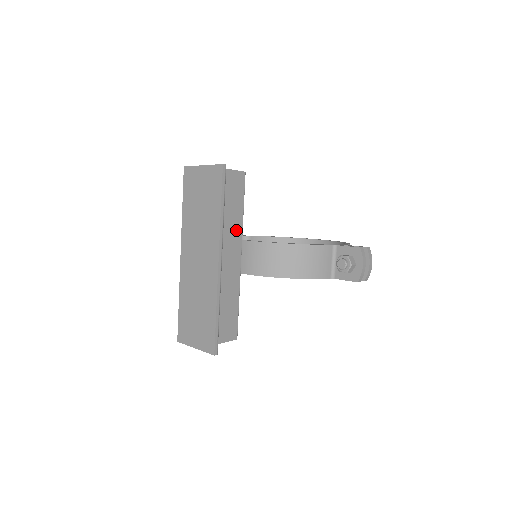
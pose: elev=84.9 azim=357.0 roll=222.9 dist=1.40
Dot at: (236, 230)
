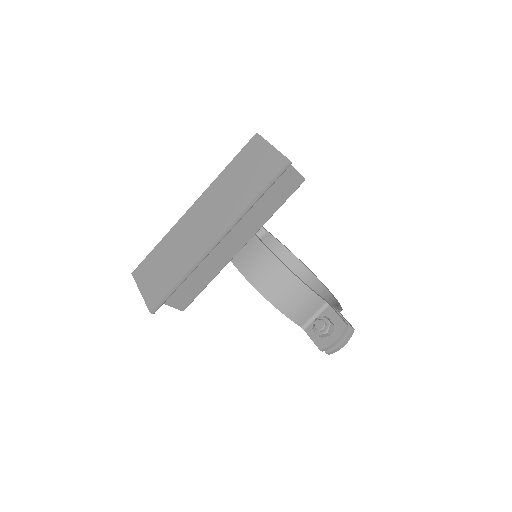
Dot at: (256, 222)
